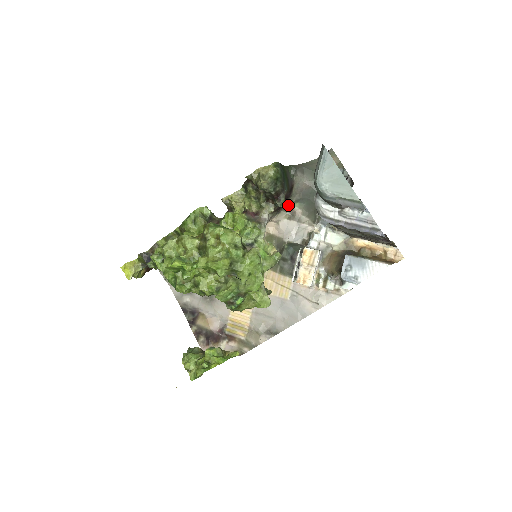
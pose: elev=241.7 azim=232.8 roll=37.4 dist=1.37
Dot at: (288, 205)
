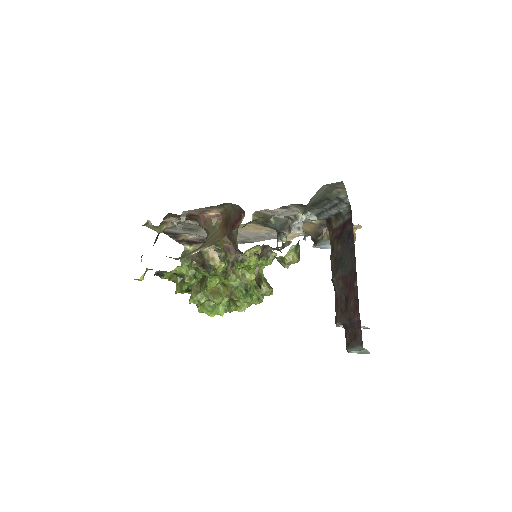
Dot at: occluded
